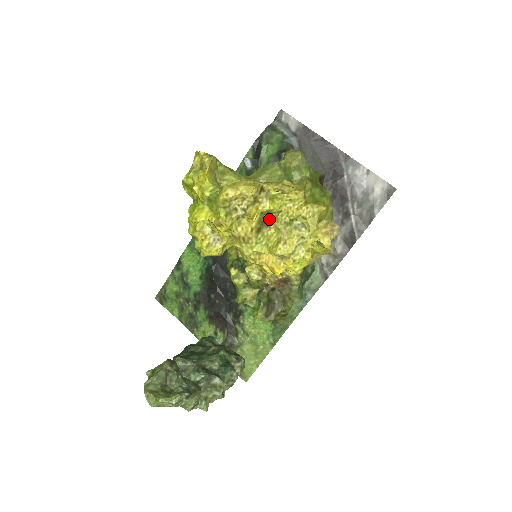
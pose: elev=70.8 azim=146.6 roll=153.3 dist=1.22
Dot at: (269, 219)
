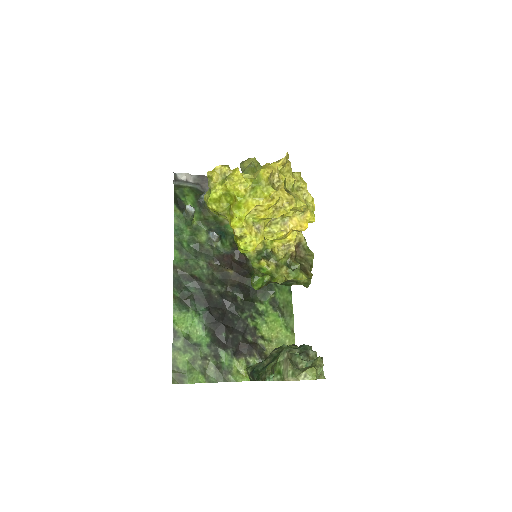
Dot at: (286, 188)
